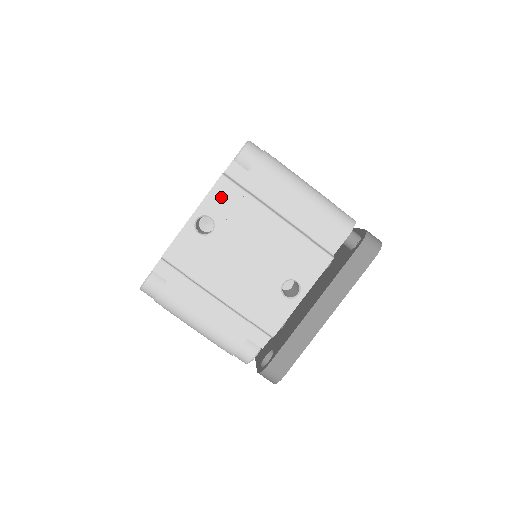
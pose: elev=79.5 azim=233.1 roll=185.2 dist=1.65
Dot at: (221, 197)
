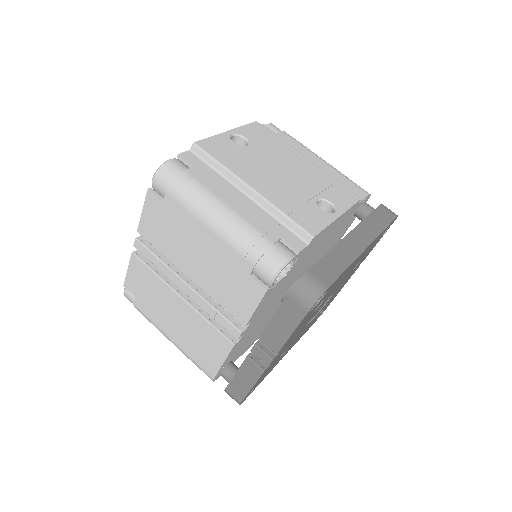
Dot at: (255, 131)
